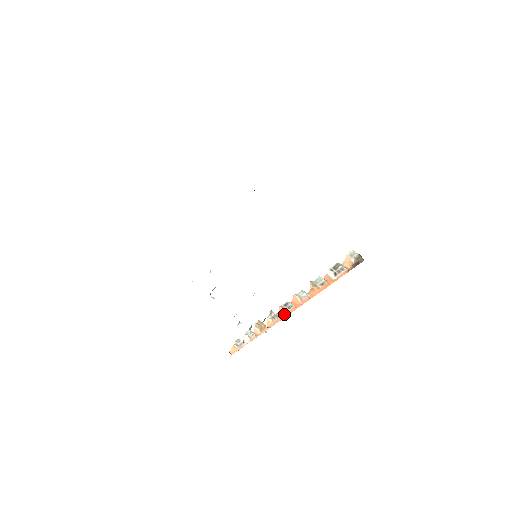
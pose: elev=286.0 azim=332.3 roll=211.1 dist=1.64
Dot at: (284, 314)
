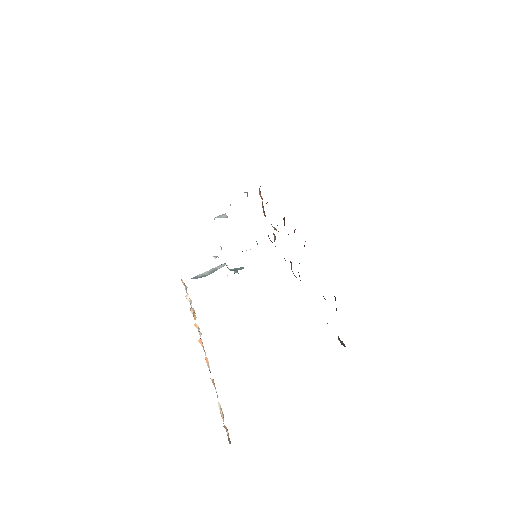
Dot at: (201, 344)
